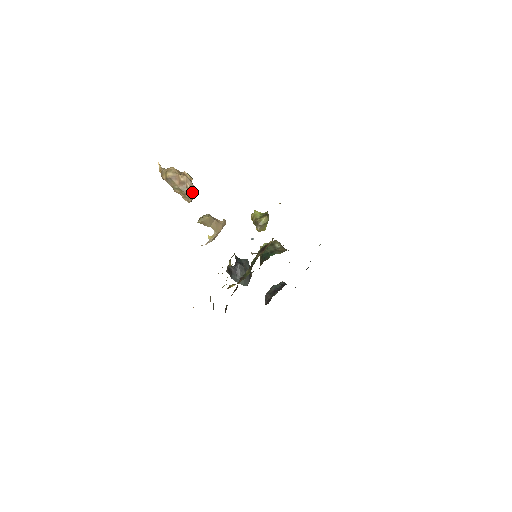
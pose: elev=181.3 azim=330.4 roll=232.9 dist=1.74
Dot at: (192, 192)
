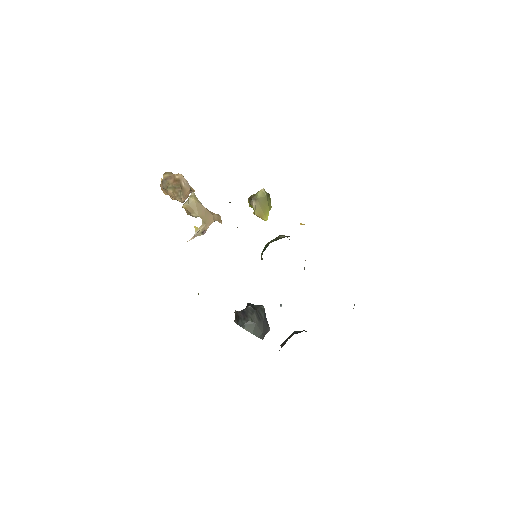
Dot at: (187, 191)
